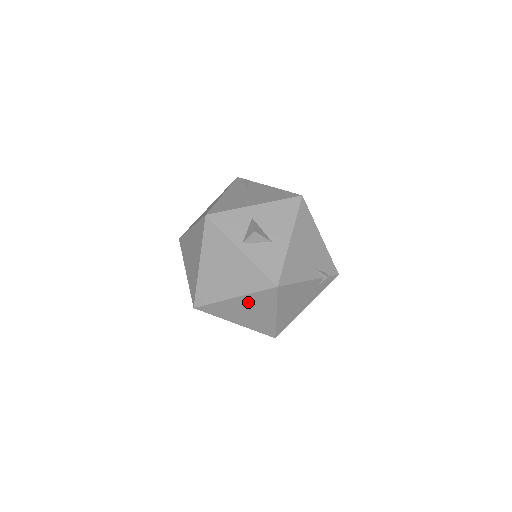
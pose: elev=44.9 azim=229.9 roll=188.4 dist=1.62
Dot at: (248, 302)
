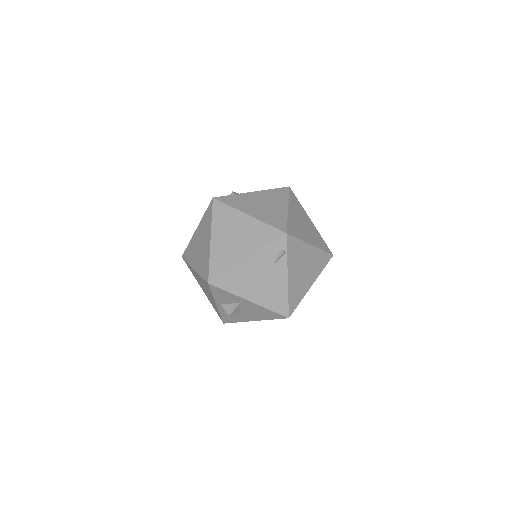
Dot at: occluded
